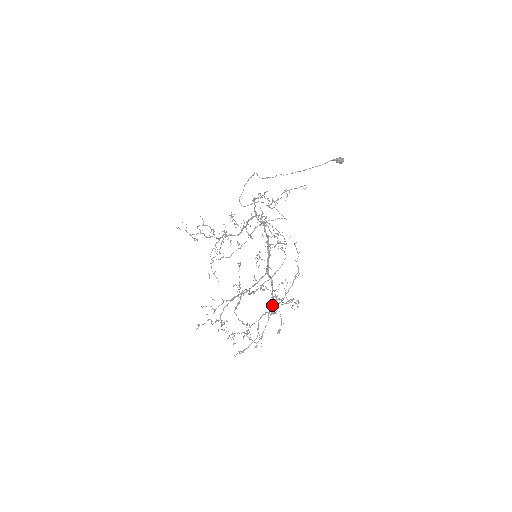
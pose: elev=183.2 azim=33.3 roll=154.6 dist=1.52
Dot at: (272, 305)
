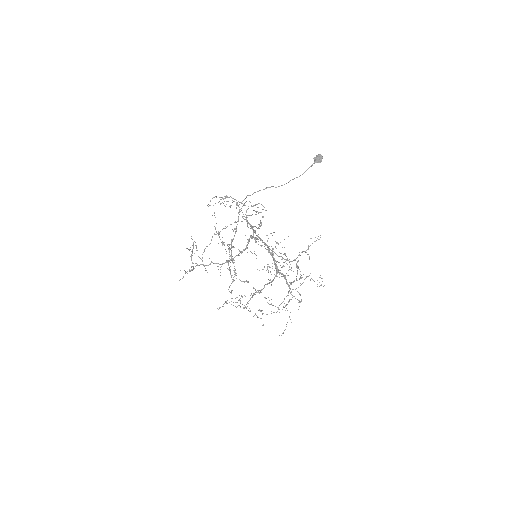
Dot at: occluded
